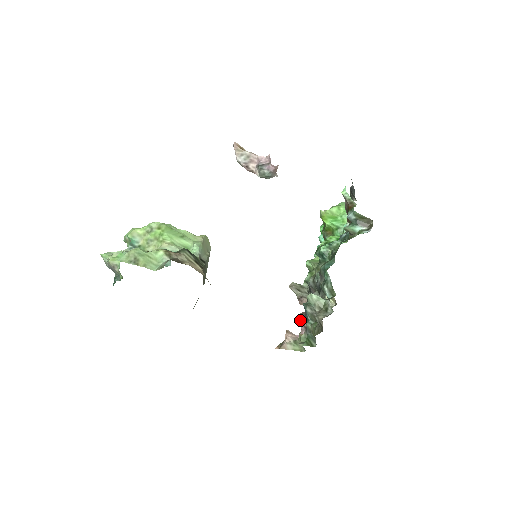
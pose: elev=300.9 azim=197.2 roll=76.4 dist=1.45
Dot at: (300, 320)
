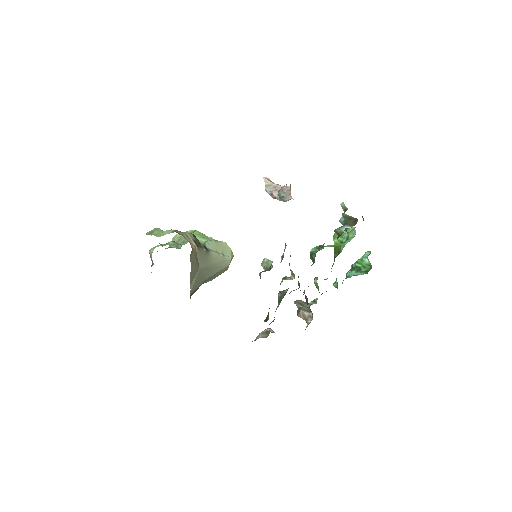
Dot at: occluded
